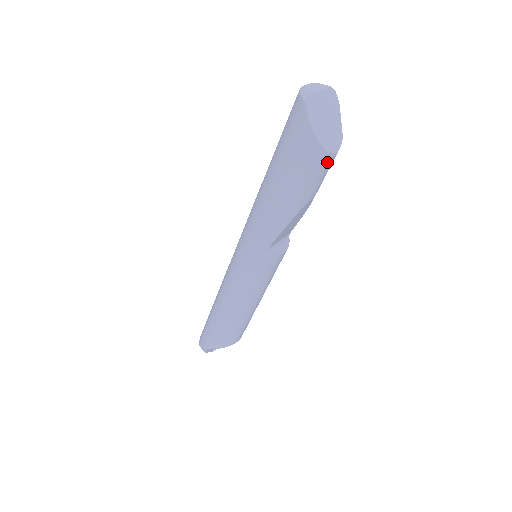
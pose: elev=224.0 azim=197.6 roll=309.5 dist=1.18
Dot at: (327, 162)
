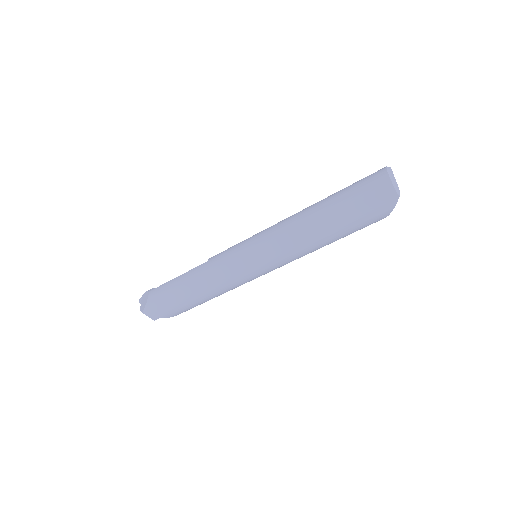
Dot at: occluded
